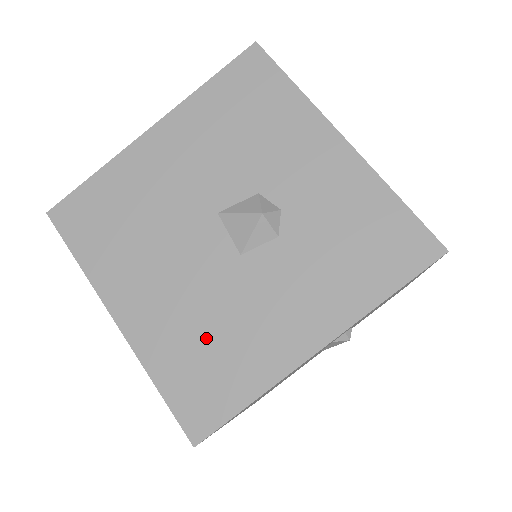
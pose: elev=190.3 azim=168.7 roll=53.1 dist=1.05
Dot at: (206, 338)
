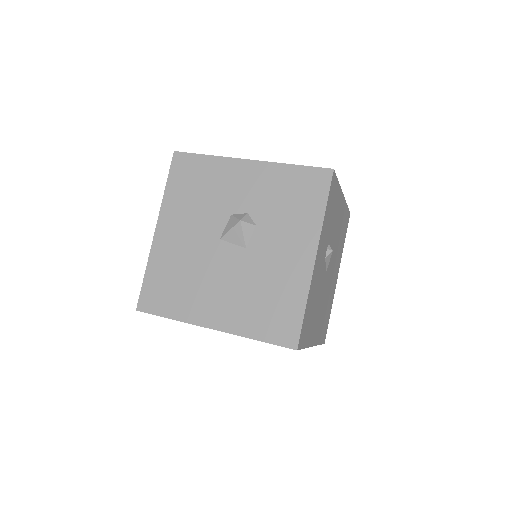
Dot at: (261, 298)
